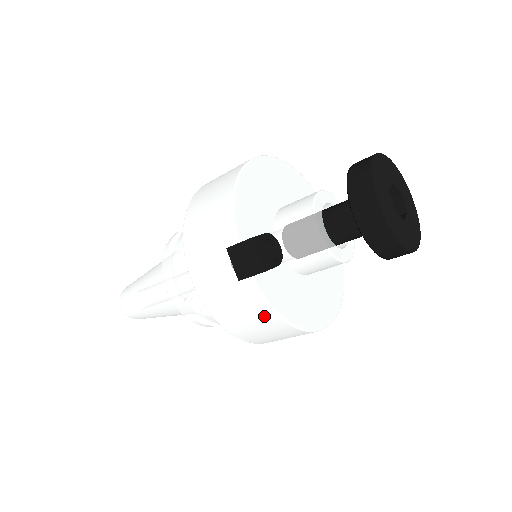
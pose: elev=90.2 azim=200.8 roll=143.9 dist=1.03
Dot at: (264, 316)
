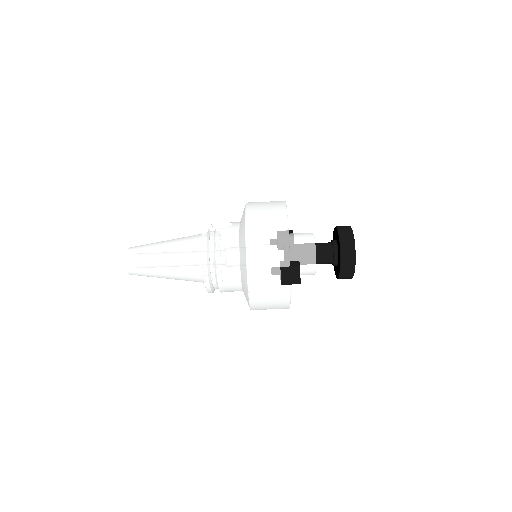
Dot at: (282, 302)
